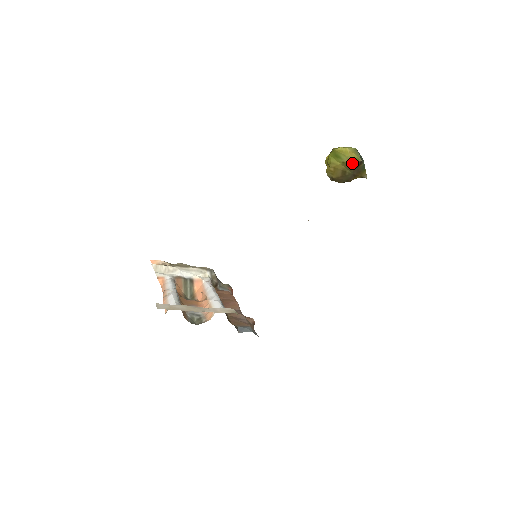
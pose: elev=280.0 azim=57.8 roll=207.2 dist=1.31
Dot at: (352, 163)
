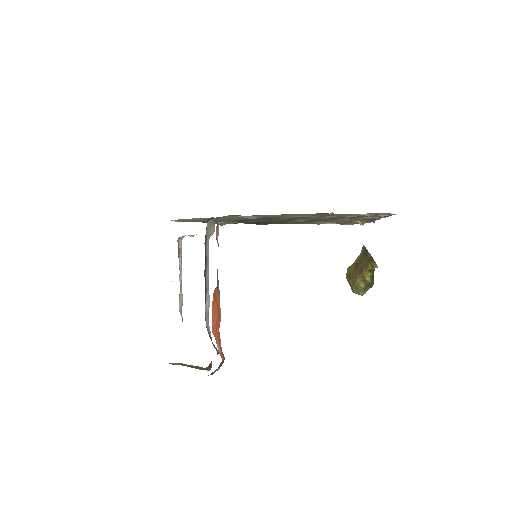
Dot at: (360, 254)
